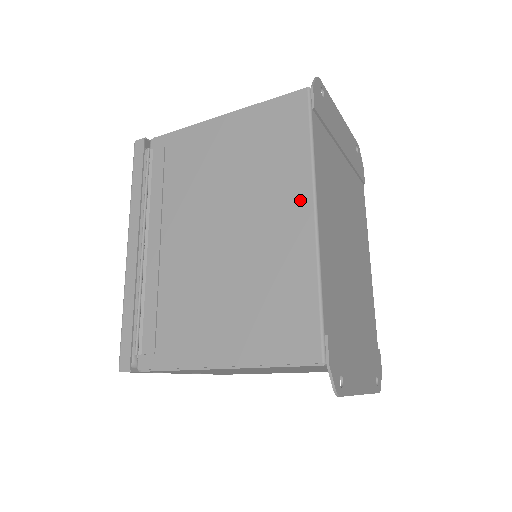
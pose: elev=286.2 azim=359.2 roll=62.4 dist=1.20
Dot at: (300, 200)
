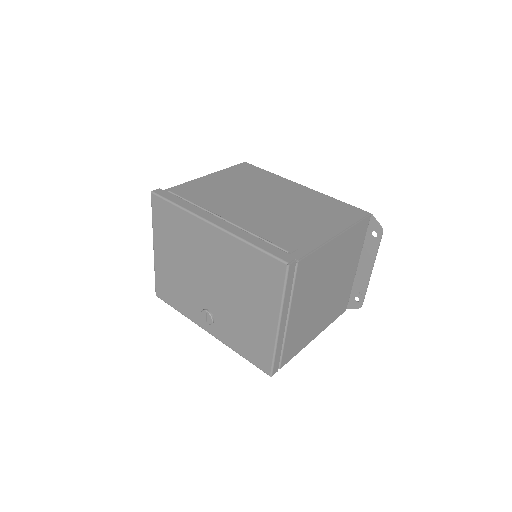
Dot at: (291, 184)
